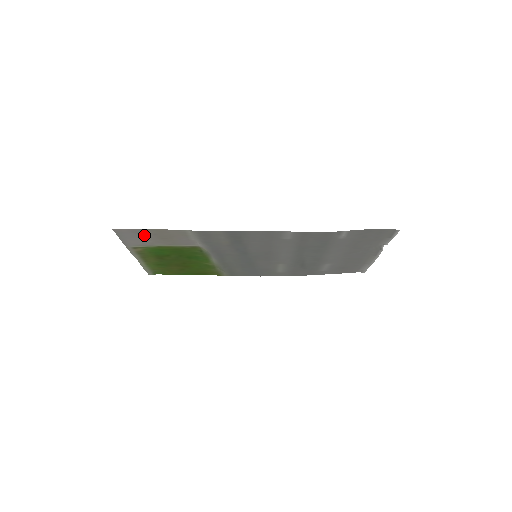
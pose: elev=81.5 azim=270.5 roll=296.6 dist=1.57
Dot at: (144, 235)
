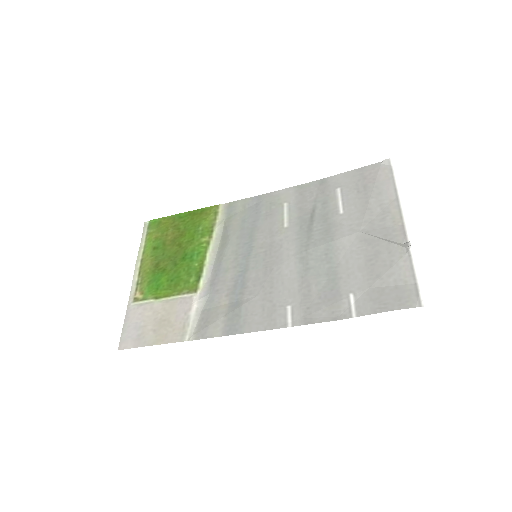
Dot at: (145, 329)
